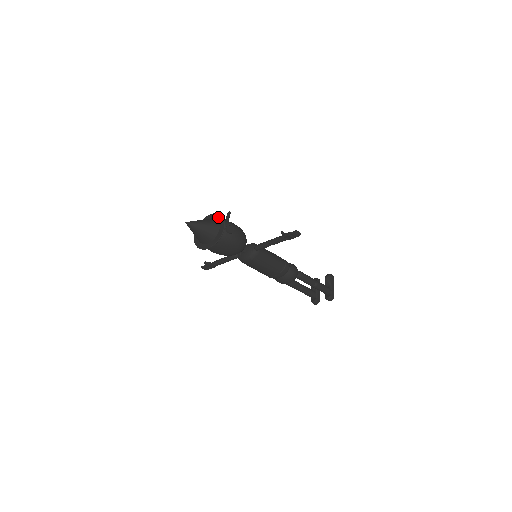
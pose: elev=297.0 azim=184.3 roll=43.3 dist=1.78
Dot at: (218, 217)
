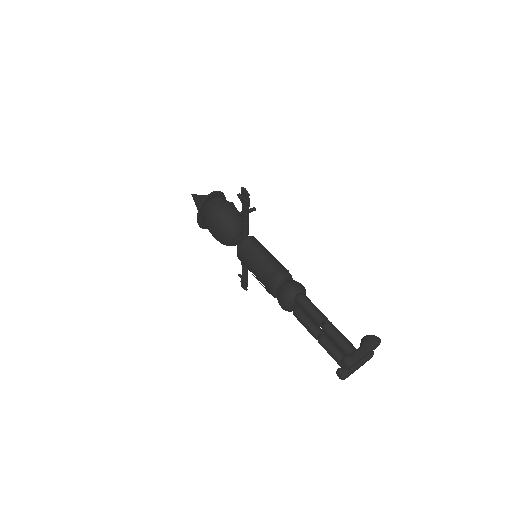
Dot at: (219, 194)
